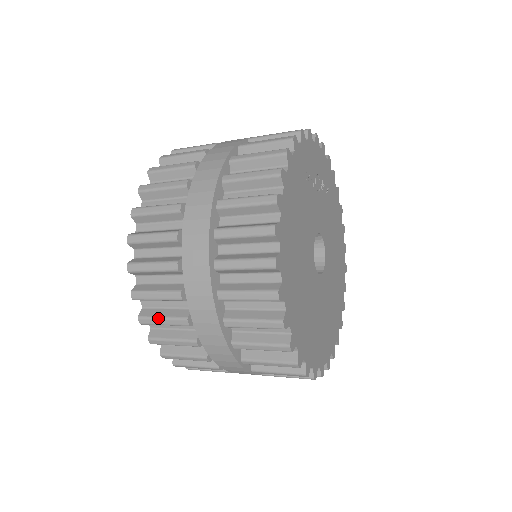
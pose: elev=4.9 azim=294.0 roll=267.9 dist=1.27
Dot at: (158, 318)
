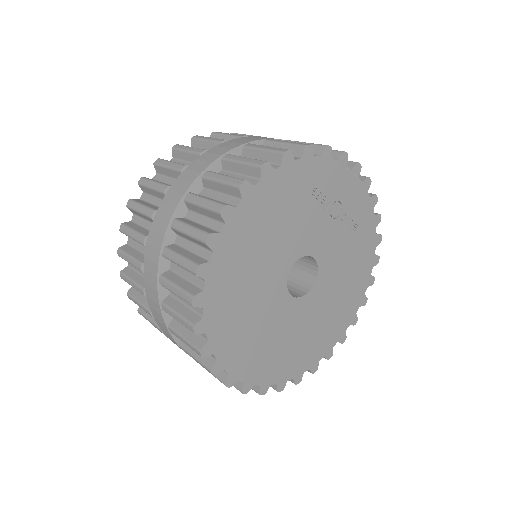
Dot at: (127, 255)
